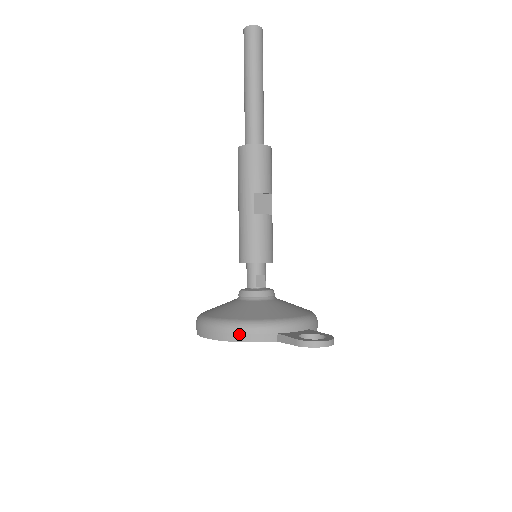
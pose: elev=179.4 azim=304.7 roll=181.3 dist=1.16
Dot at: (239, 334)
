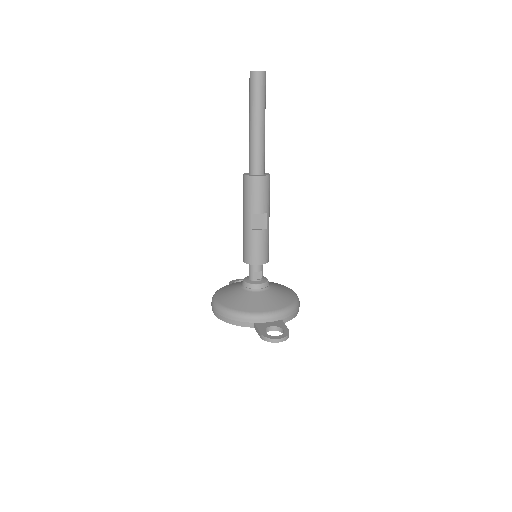
Dot at: (229, 319)
